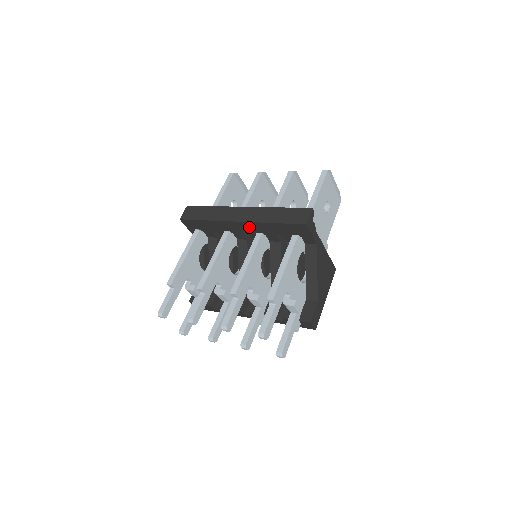
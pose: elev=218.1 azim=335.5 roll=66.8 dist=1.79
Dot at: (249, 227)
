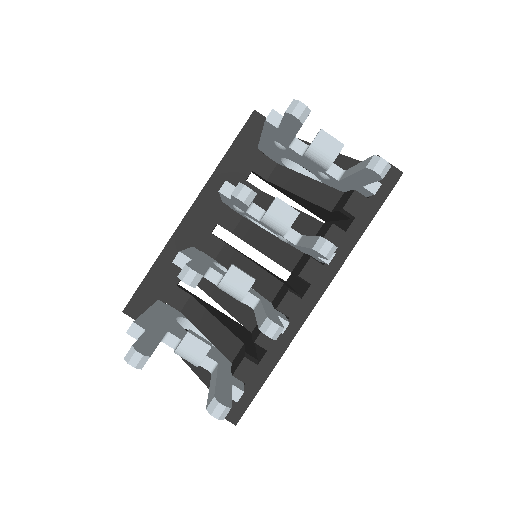
Dot at: (208, 205)
